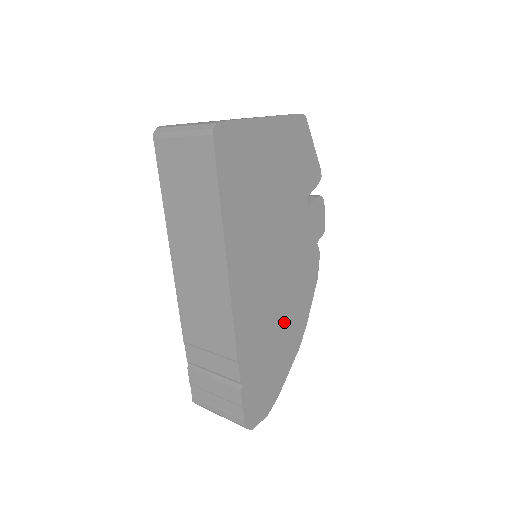
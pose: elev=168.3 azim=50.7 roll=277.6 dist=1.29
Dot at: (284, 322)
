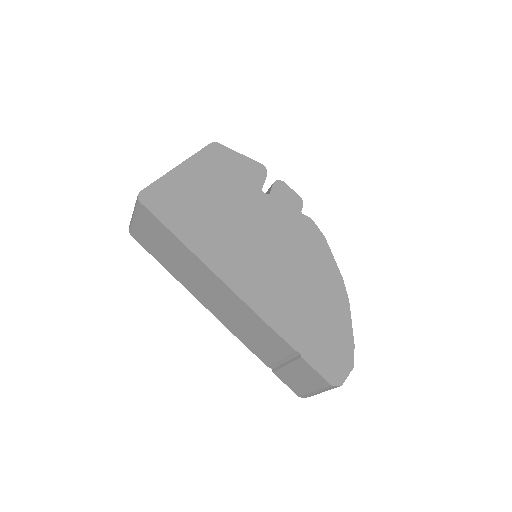
Dot at: (311, 286)
